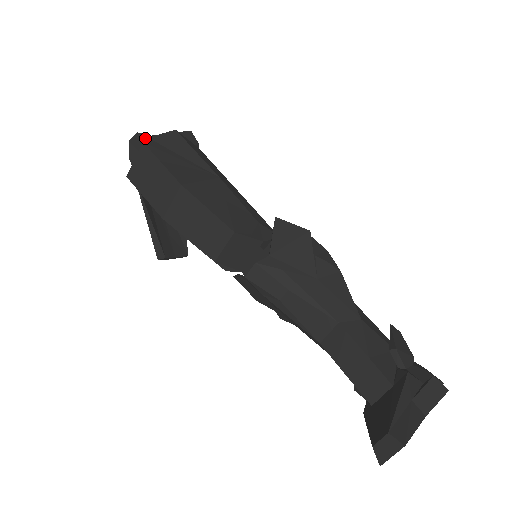
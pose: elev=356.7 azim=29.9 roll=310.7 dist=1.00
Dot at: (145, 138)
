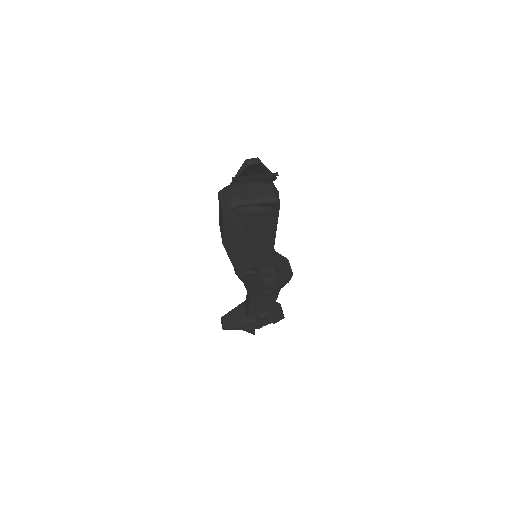
Dot at: (233, 201)
